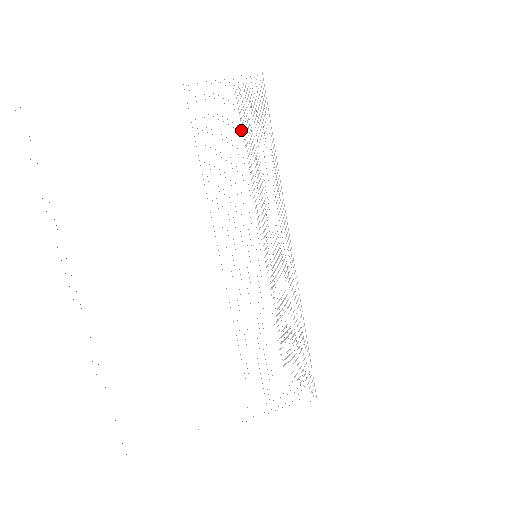
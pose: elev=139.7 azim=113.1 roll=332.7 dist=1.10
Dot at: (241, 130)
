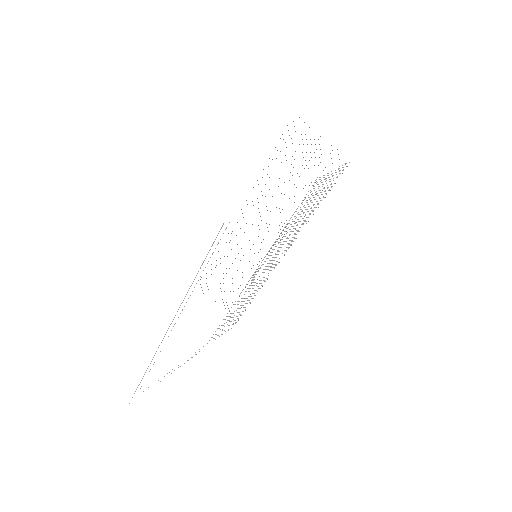
Dot at: occluded
